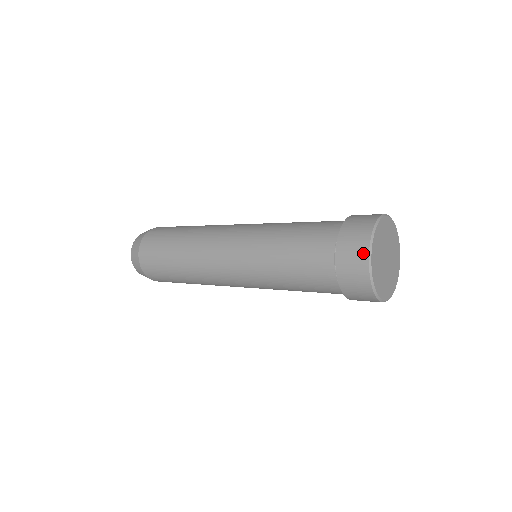
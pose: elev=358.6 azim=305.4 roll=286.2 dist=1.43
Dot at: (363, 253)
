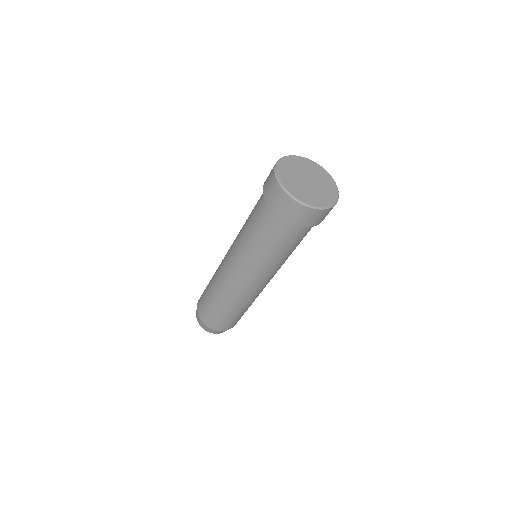
Dot at: occluded
